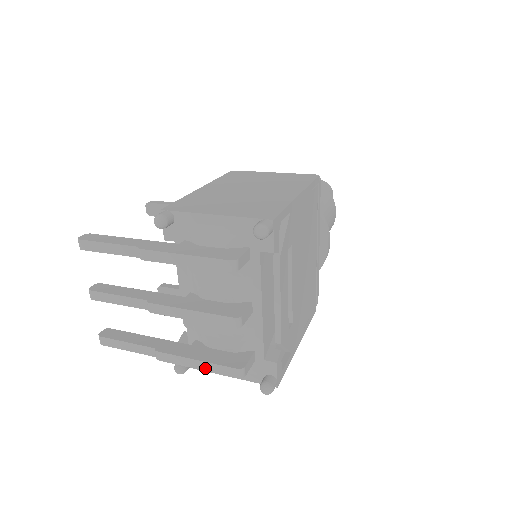
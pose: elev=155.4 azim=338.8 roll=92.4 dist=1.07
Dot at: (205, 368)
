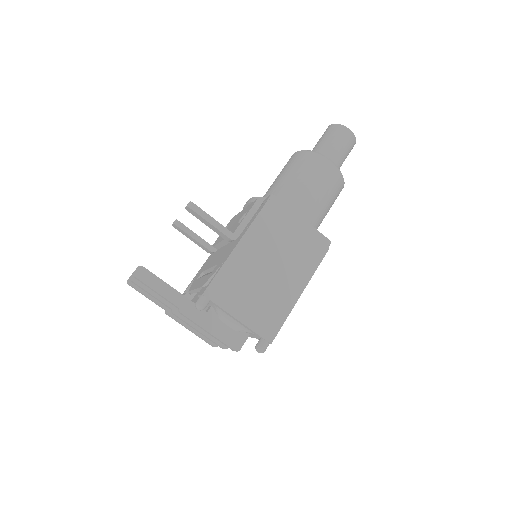
Dot at: (195, 334)
